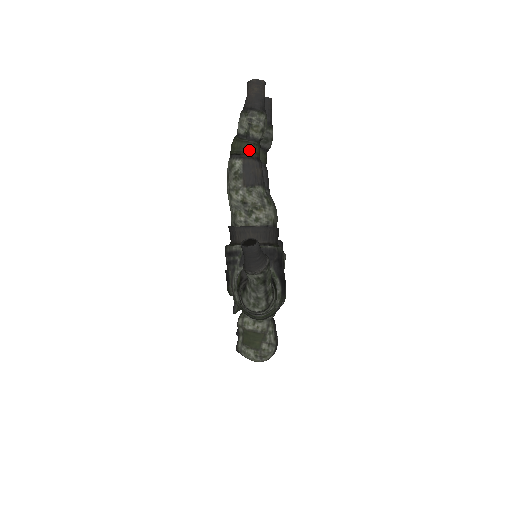
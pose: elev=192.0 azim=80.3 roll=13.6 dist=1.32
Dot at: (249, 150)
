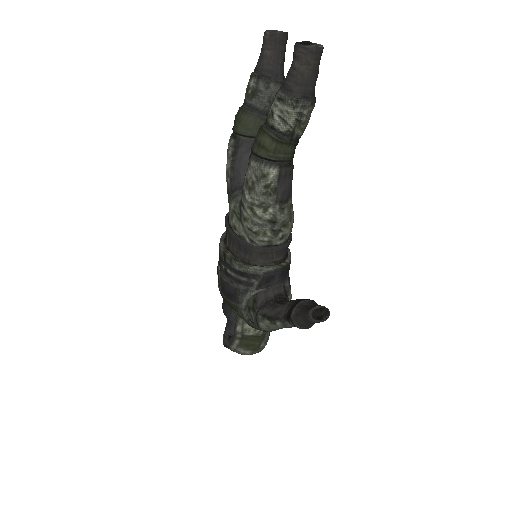
Dot at: (288, 154)
